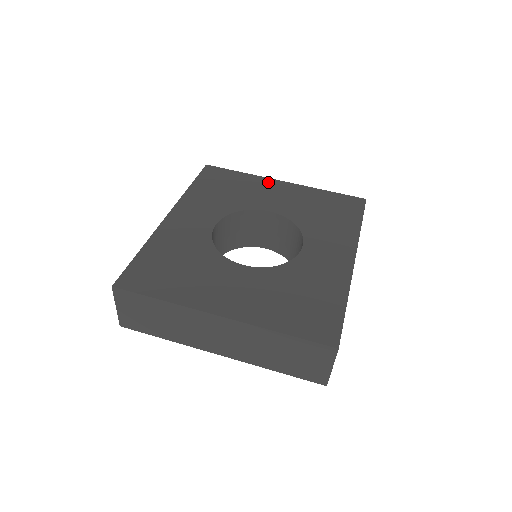
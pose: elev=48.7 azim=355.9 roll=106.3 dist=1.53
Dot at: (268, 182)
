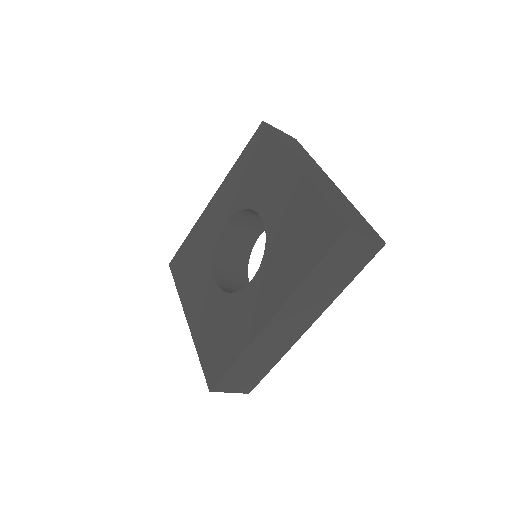
Dot at: (286, 165)
